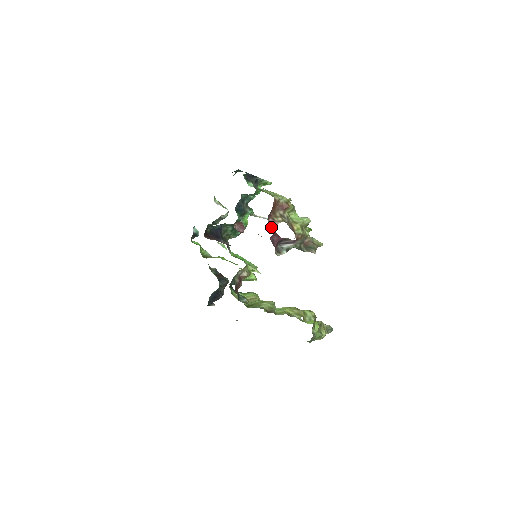
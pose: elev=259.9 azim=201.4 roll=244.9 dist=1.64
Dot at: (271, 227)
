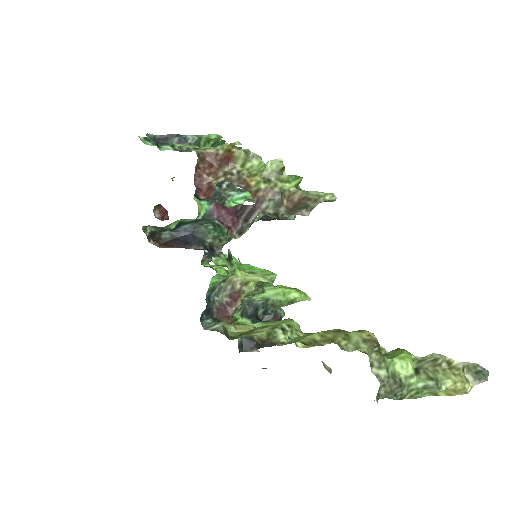
Dot at: (208, 196)
